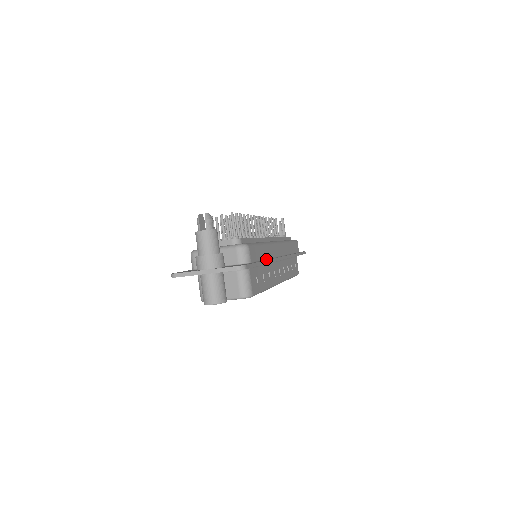
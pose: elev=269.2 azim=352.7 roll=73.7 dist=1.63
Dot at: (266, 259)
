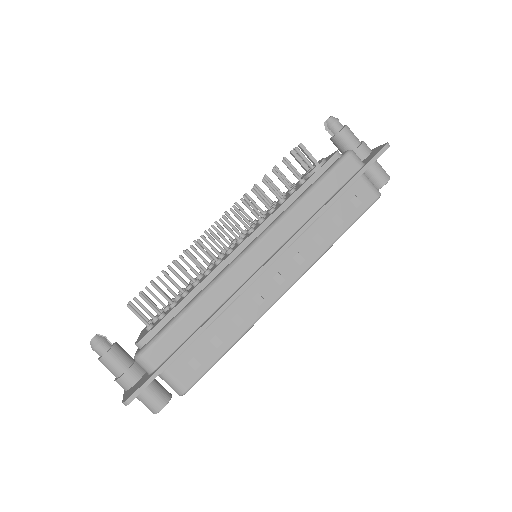
Dot at: (206, 319)
